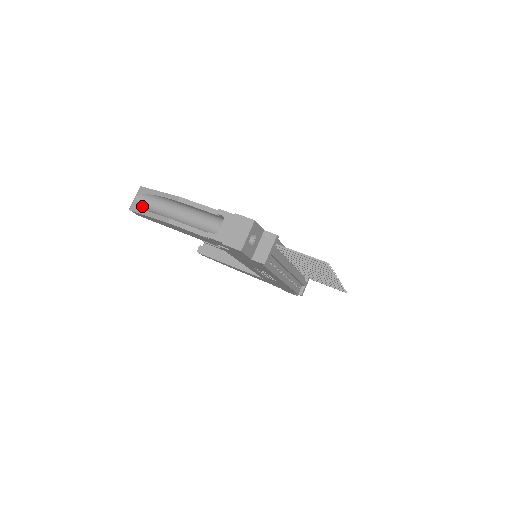
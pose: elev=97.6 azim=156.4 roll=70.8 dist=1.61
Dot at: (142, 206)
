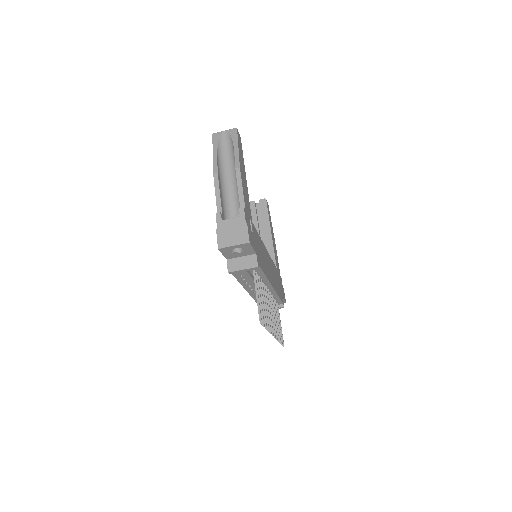
Dot at: (220, 142)
